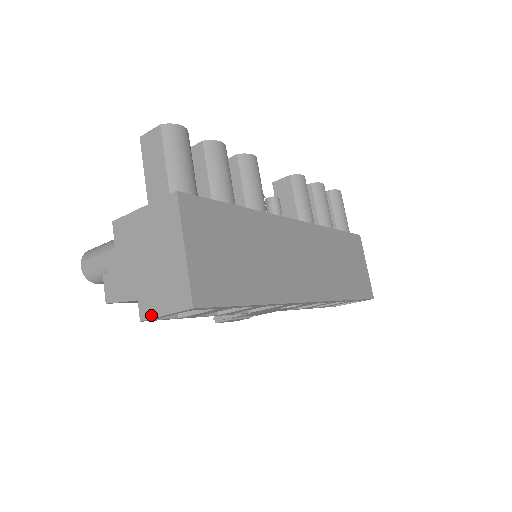
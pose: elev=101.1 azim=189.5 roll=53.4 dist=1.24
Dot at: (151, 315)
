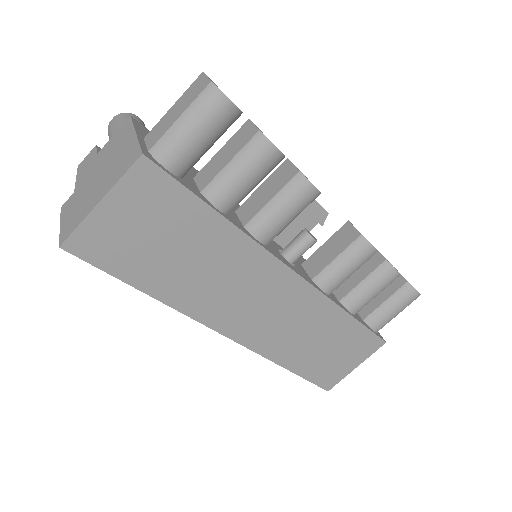
Dot at: (63, 213)
